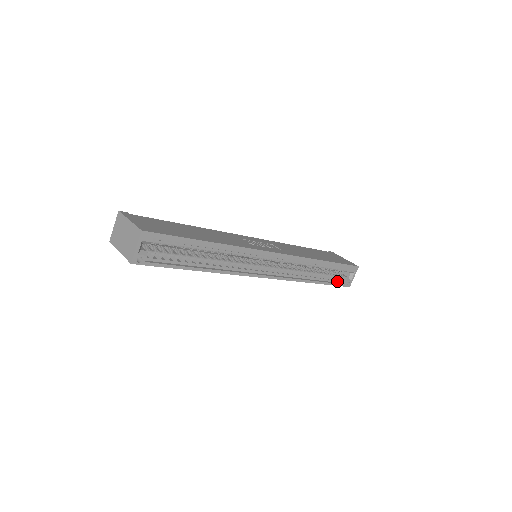
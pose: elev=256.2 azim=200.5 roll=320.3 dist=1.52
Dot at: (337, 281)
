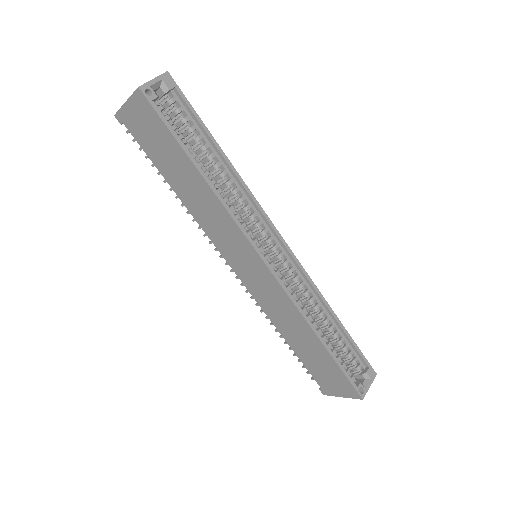
Dot at: (347, 374)
